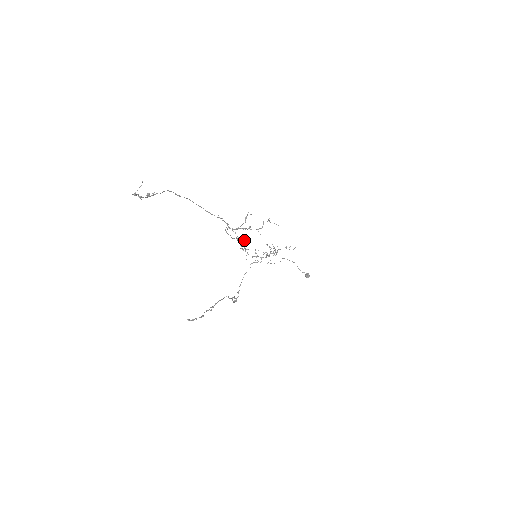
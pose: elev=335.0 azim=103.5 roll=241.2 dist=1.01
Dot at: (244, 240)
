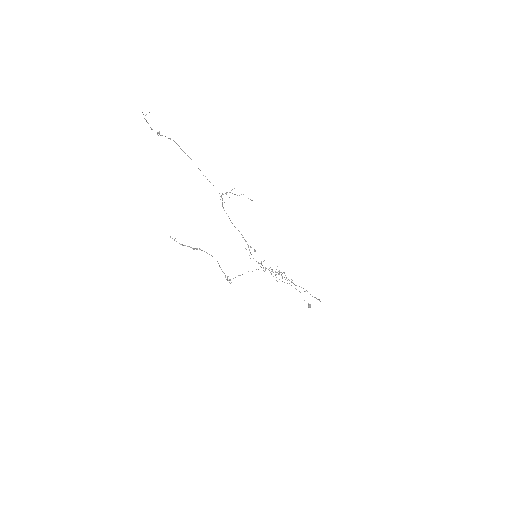
Dot at: (255, 251)
